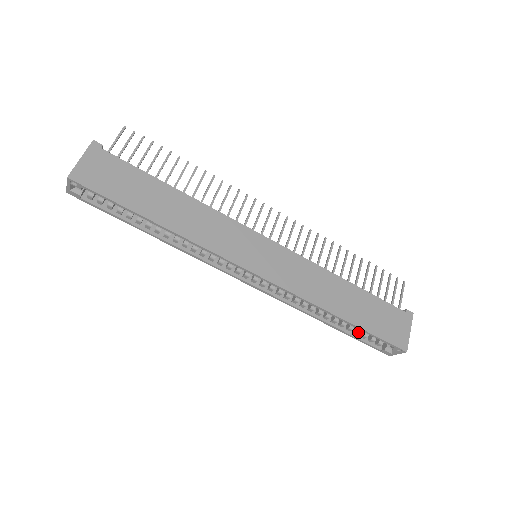
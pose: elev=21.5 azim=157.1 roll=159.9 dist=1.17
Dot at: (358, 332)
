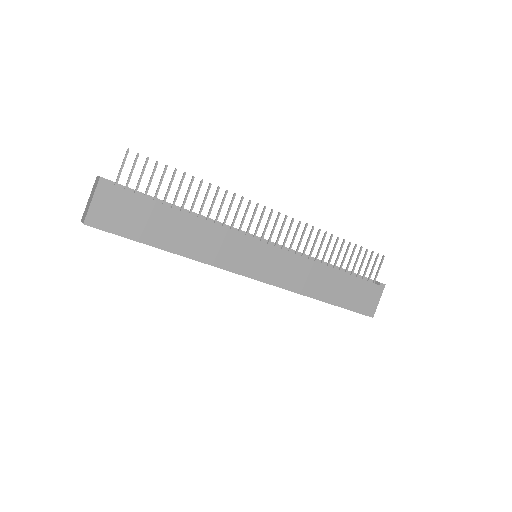
Dot at: occluded
